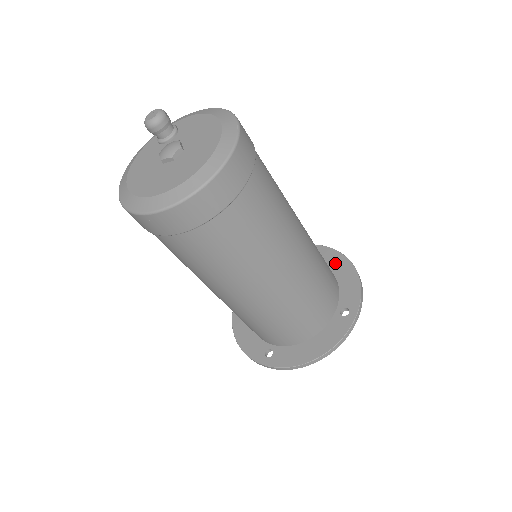
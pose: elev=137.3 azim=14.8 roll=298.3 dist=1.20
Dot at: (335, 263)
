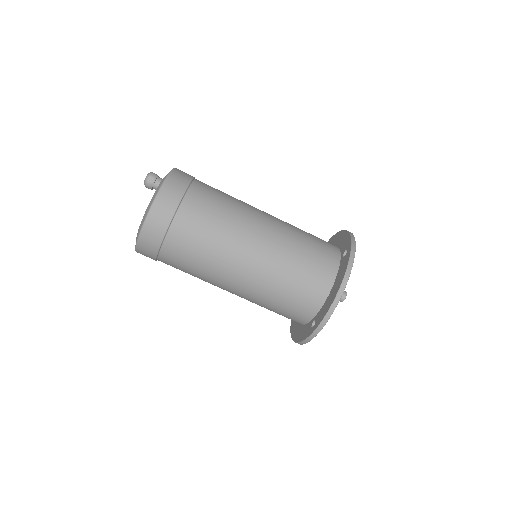
Dot at: (339, 276)
